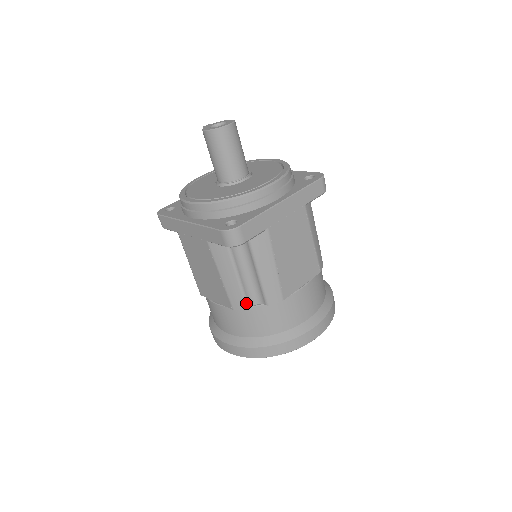
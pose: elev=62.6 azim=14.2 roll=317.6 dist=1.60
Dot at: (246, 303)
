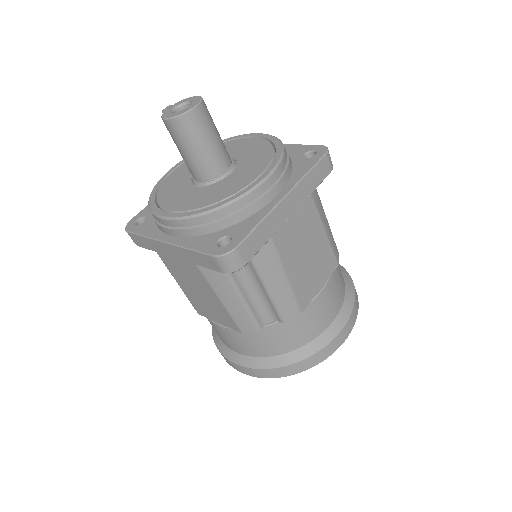
Dot at: (257, 325)
